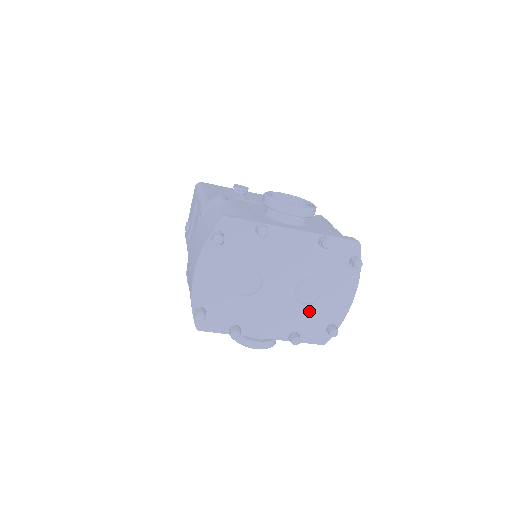
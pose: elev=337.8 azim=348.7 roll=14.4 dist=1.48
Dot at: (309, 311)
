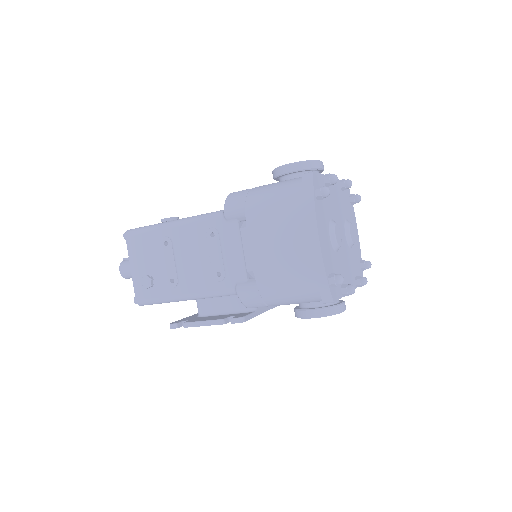
Dot at: (353, 253)
